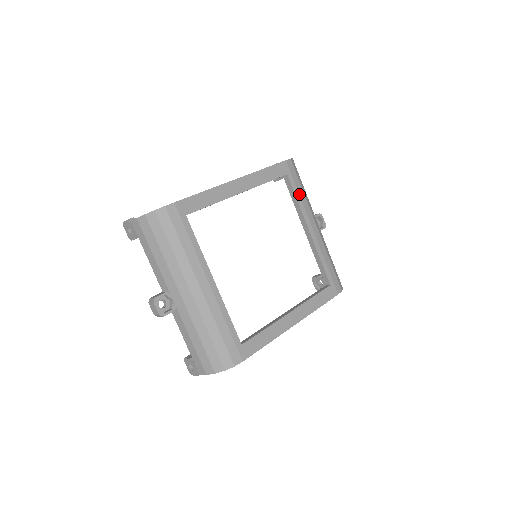
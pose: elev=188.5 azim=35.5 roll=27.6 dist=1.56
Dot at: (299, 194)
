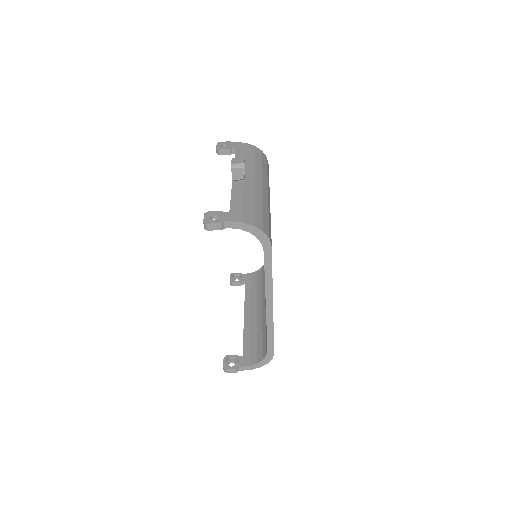
Dot at: occluded
